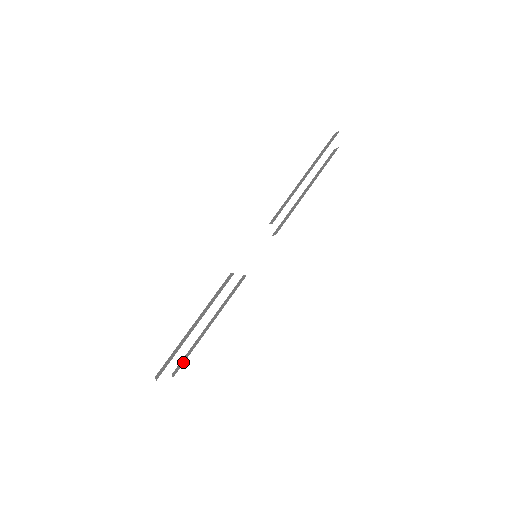
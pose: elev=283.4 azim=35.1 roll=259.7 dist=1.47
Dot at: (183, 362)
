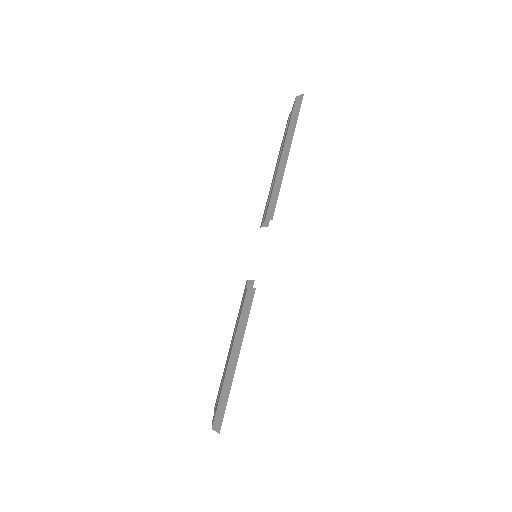
Dot at: occluded
